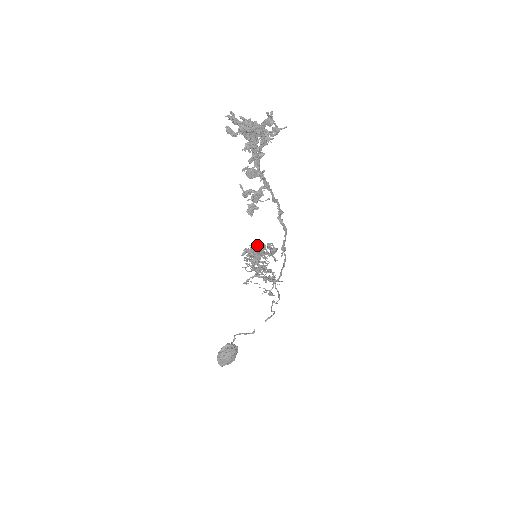
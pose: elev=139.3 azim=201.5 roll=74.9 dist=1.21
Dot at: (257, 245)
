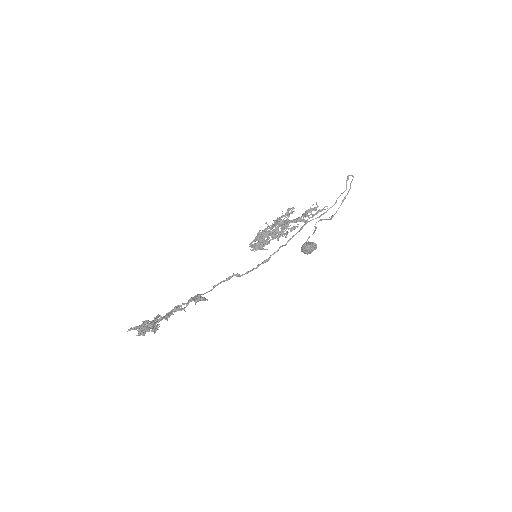
Dot at: occluded
